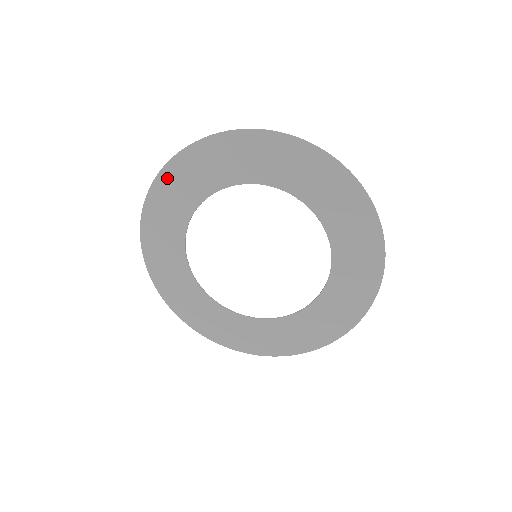
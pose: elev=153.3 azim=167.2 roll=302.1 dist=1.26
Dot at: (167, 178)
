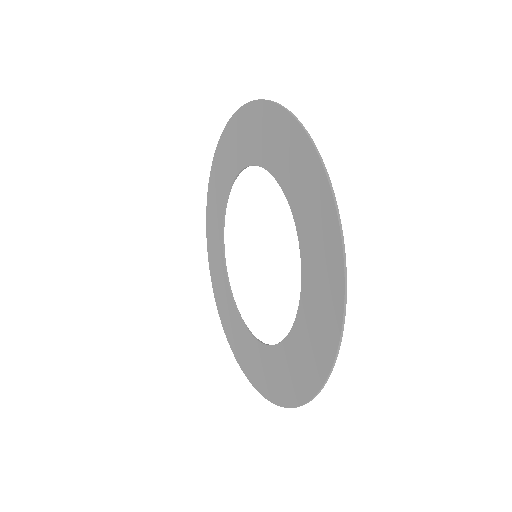
Dot at: (218, 157)
